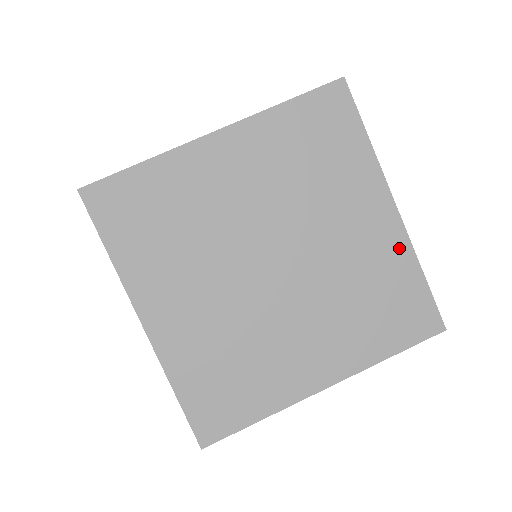
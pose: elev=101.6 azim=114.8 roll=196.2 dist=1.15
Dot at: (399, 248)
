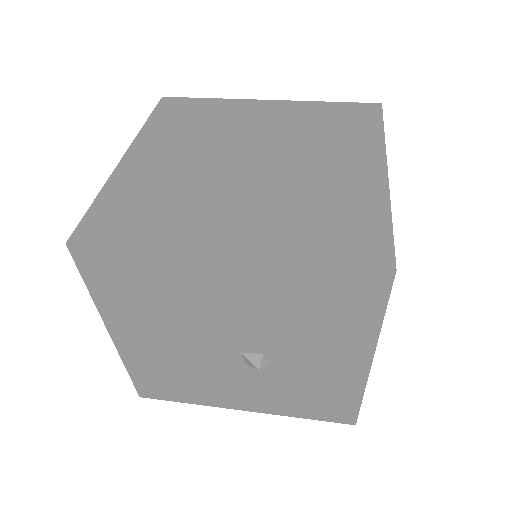
Dot at: (374, 192)
